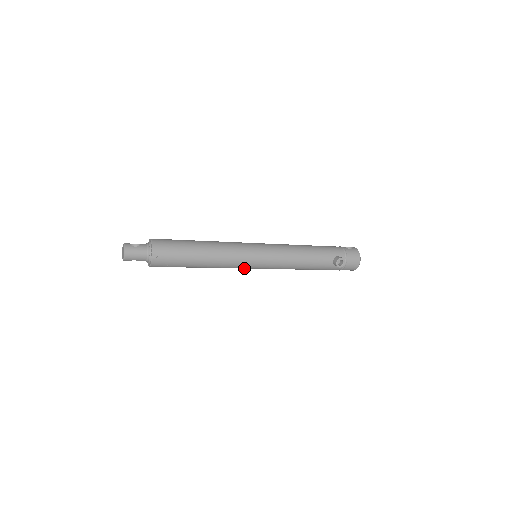
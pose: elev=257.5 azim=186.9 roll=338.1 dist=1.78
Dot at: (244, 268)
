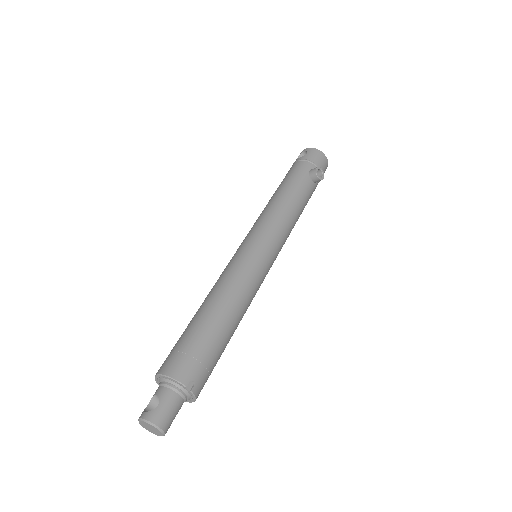
Dot at: occluded
